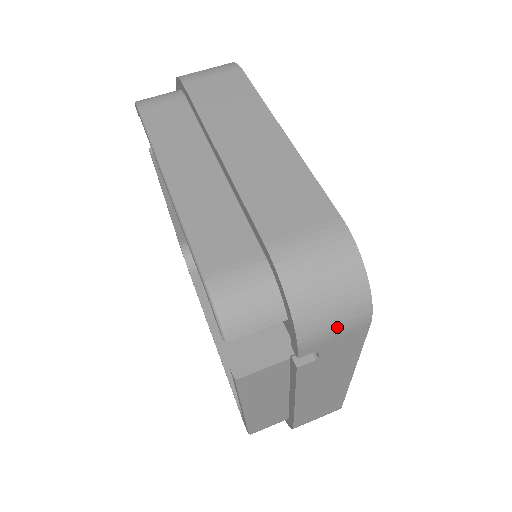
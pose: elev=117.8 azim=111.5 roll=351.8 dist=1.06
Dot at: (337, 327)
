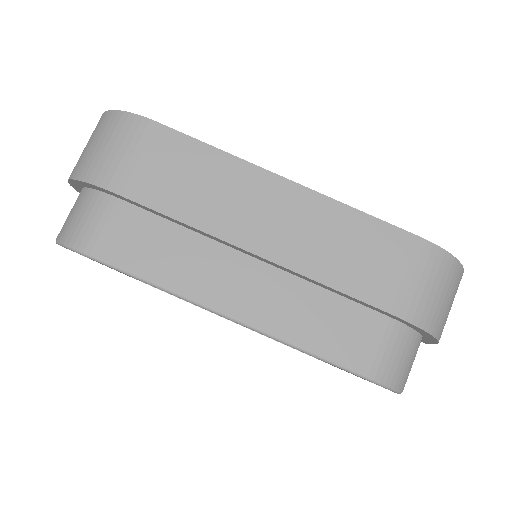
Dot at: occluded
